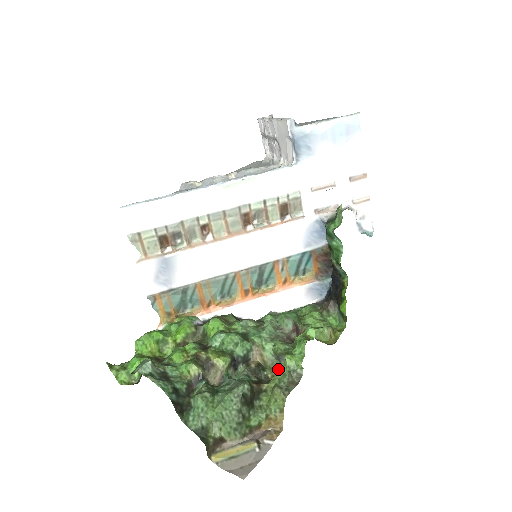
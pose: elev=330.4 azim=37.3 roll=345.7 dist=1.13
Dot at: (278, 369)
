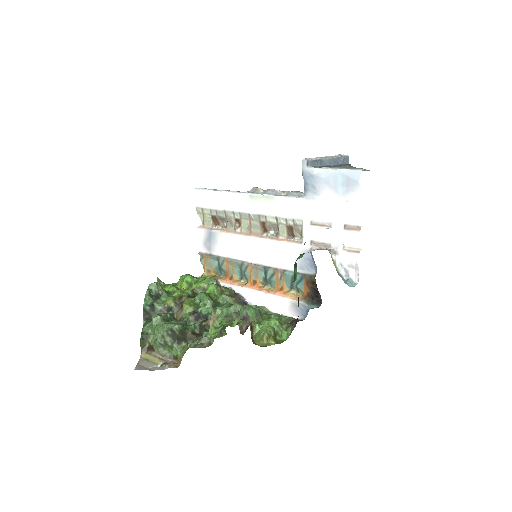
Dot at: (205, 332)
